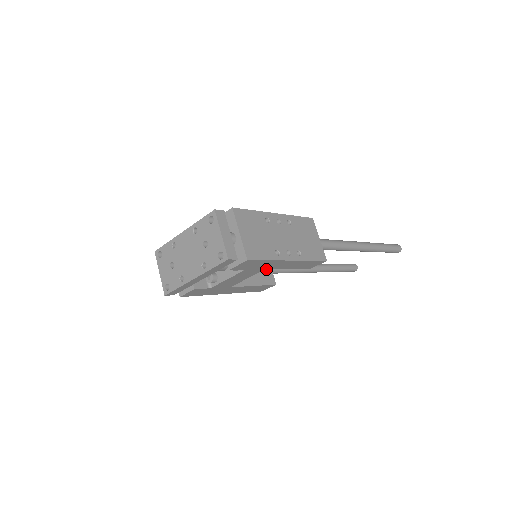
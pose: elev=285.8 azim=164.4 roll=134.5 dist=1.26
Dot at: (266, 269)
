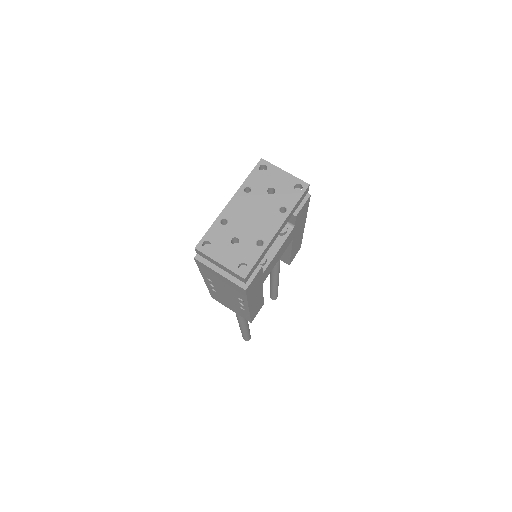
Dot at: (292, 239)
